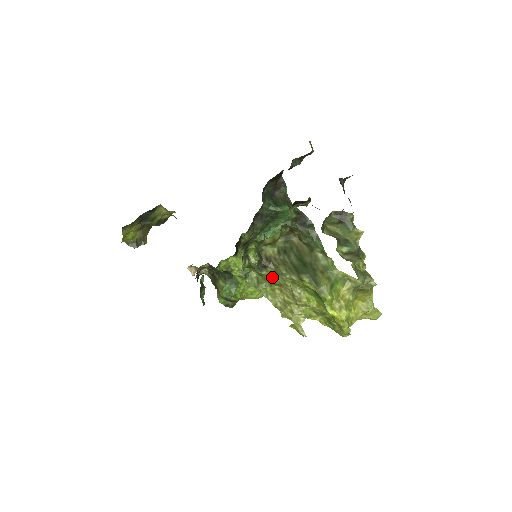
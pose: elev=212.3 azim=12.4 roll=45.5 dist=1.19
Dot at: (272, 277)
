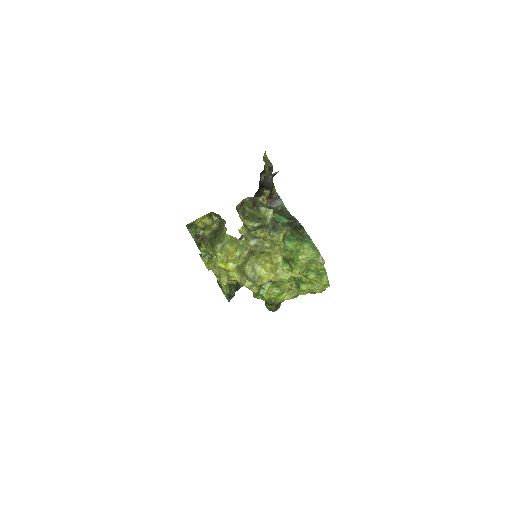
Dot at: (209, 252)
